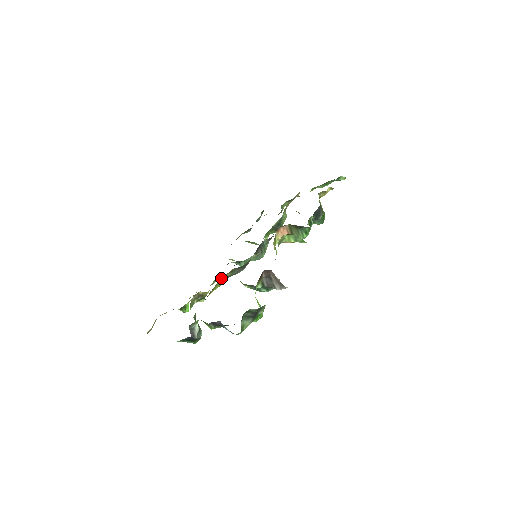
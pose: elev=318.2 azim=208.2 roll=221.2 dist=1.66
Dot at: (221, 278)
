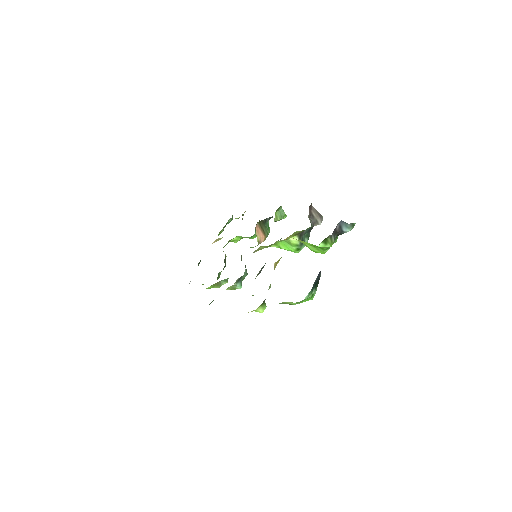
Dot at: occluded
